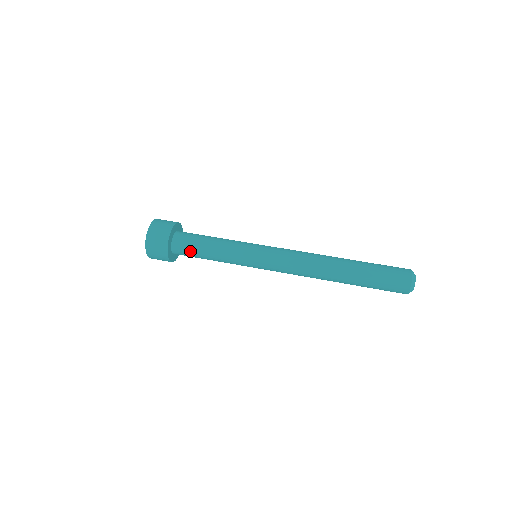
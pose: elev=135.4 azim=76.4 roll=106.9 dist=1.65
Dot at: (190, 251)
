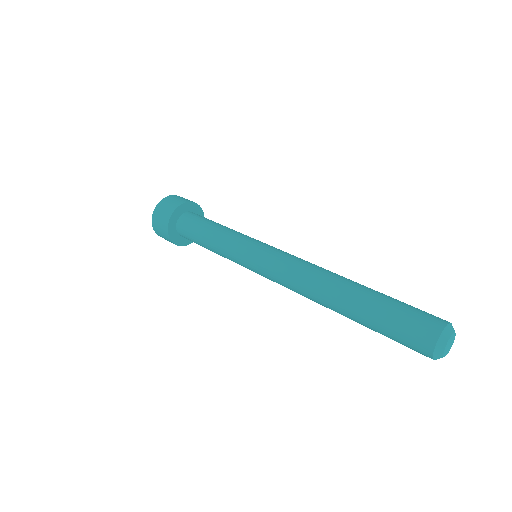
Dot at: (192, 238)
